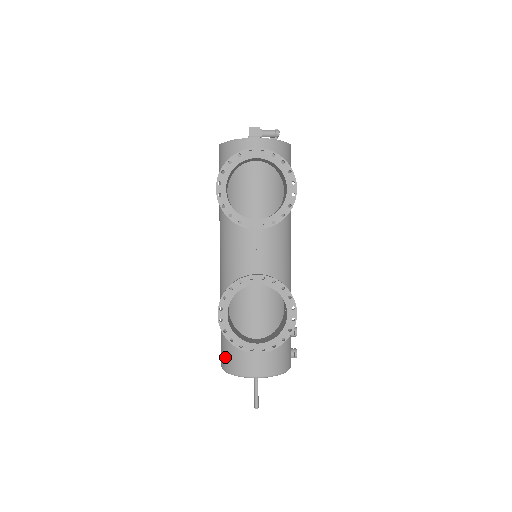
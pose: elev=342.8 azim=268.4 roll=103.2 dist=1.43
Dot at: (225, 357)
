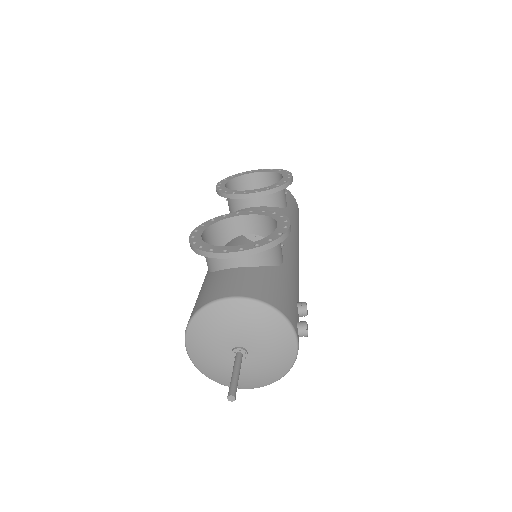
Dot at: (192, 311)
